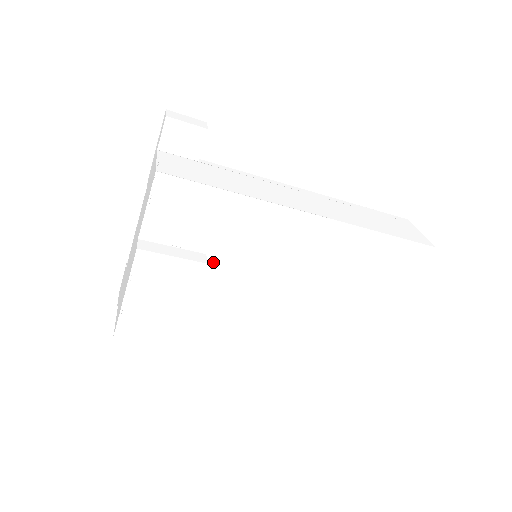
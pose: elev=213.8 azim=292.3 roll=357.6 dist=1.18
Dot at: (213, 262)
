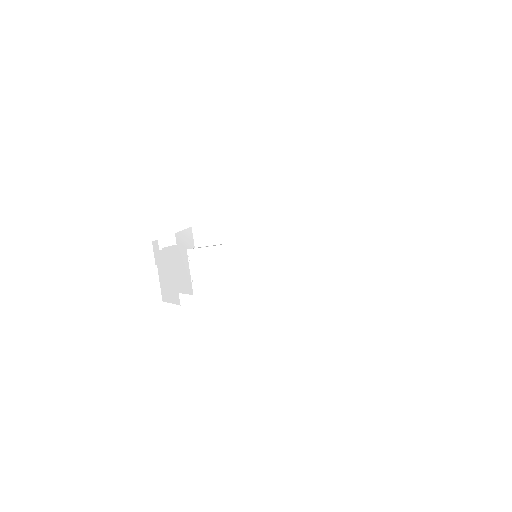
Dot at: occluded
